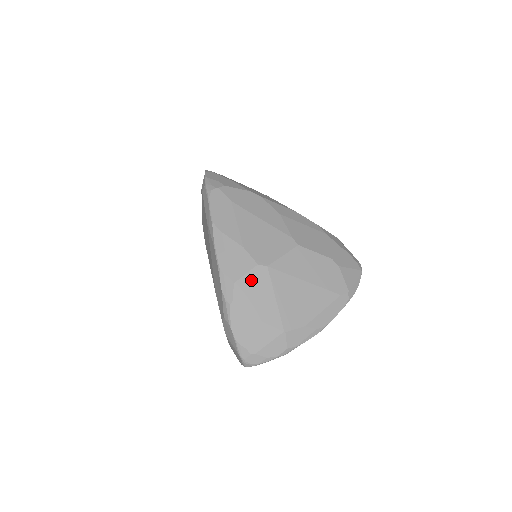
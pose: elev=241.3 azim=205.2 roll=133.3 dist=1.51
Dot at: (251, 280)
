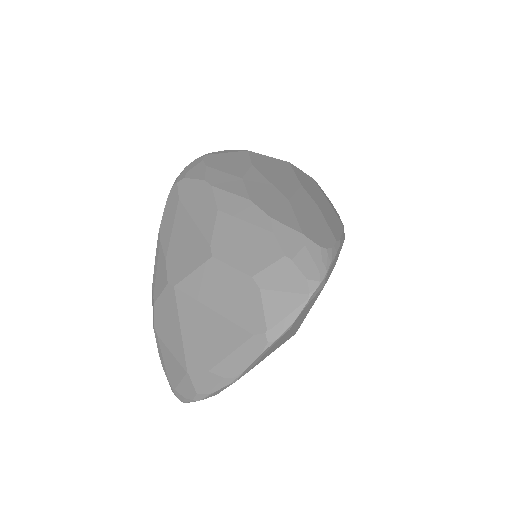
Dot at: (164, 302)
